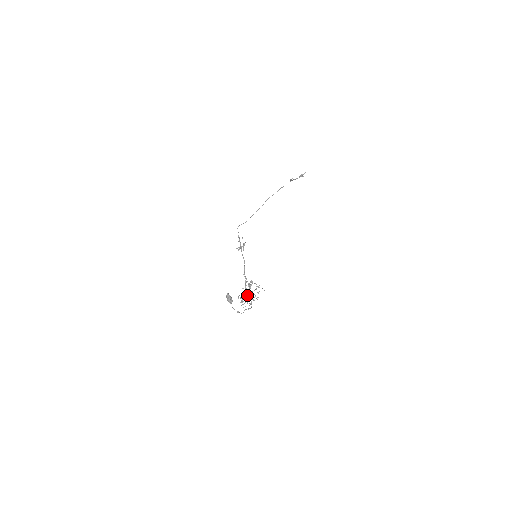
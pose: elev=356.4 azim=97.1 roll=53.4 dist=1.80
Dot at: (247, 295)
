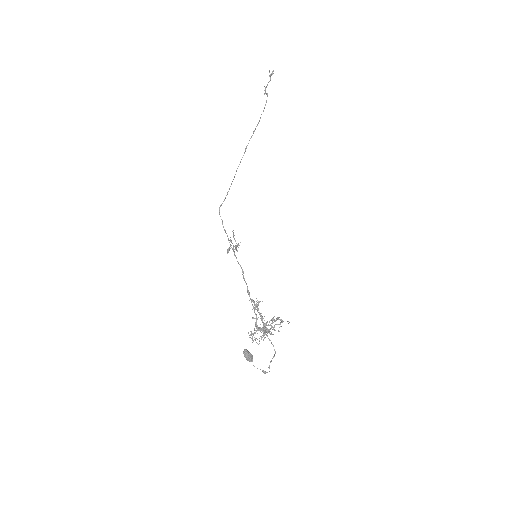
Dot at: (261, 328)
